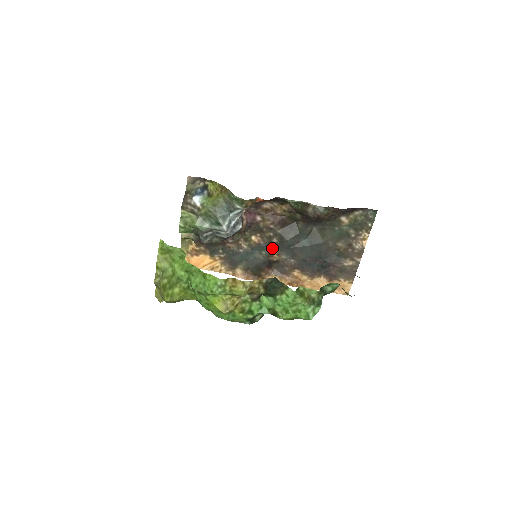
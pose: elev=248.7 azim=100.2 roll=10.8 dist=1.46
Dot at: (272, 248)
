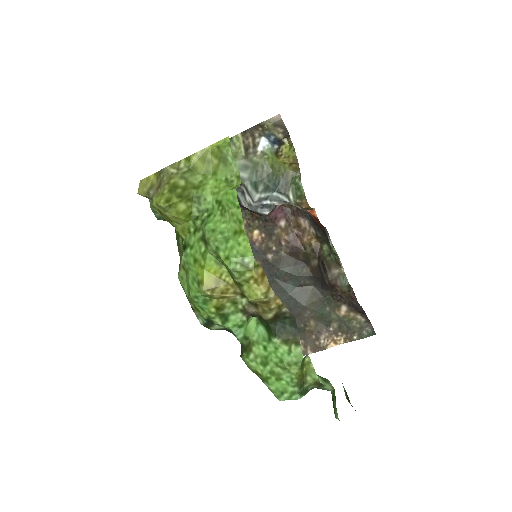
Dot at: (259, 259)
